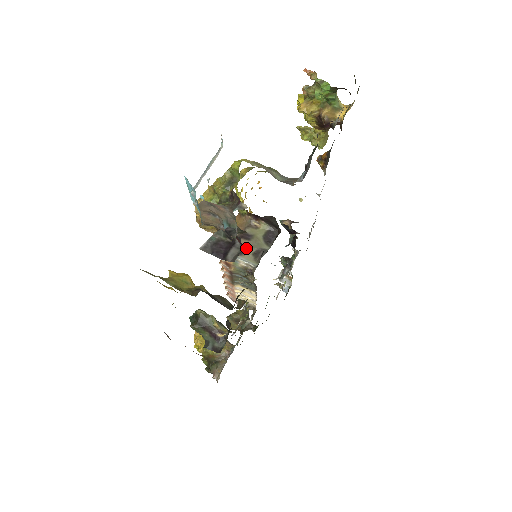
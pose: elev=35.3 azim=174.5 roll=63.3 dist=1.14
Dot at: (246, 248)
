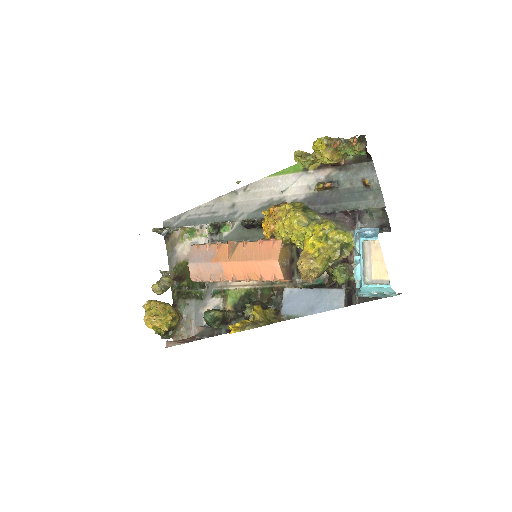
Dot at: (294, 269)
